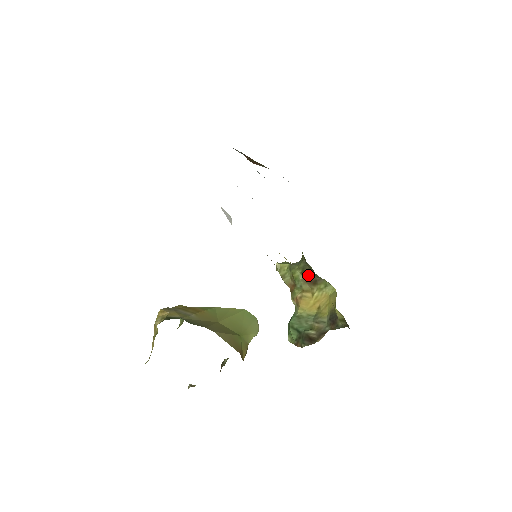
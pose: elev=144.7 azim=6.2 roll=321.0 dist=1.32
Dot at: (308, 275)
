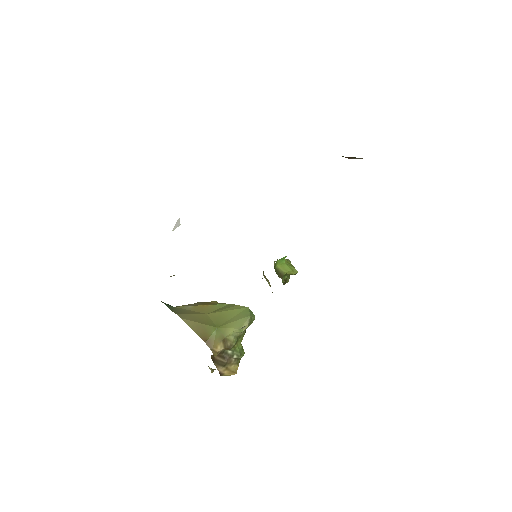
Dot at: occluded
